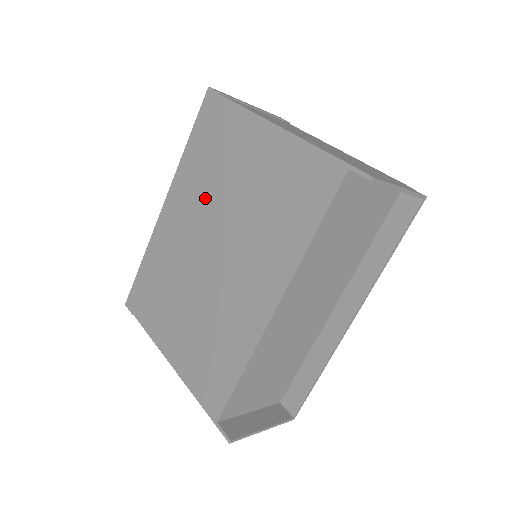
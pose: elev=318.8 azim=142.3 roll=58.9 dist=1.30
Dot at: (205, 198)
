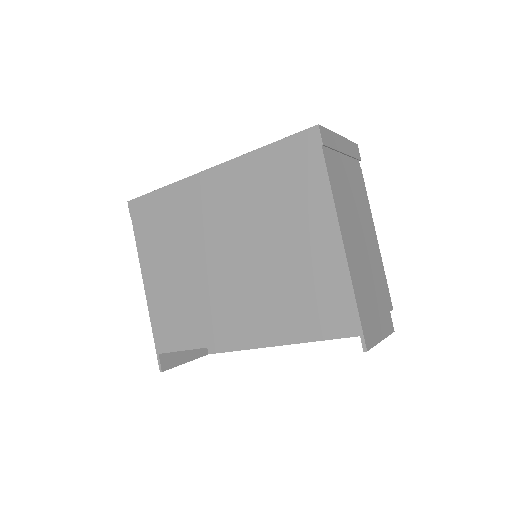
Dot at: (248, 212)
